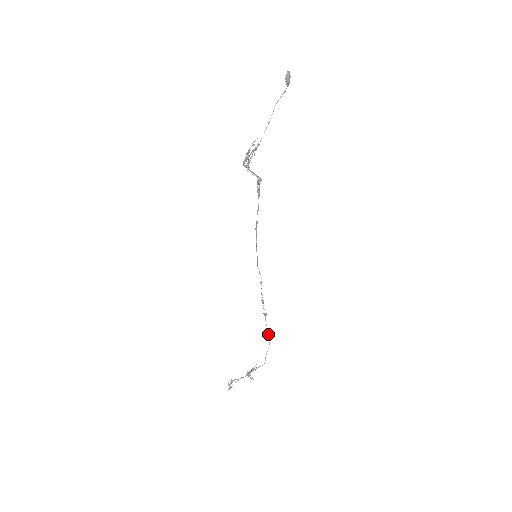
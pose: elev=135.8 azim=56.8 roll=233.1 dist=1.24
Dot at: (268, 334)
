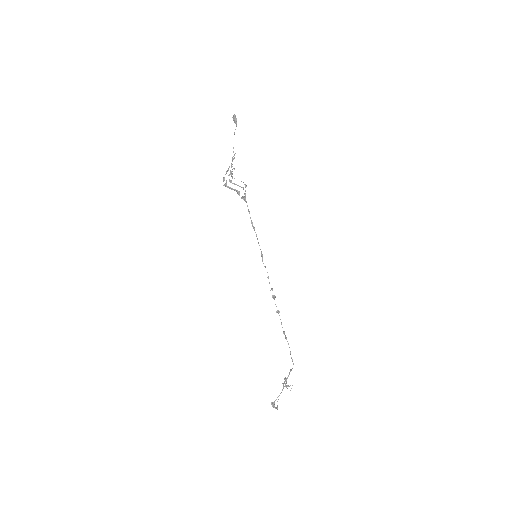
Dot at: (284, 334)
